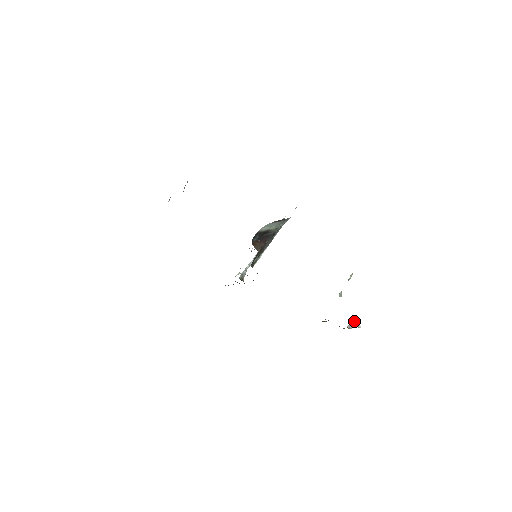
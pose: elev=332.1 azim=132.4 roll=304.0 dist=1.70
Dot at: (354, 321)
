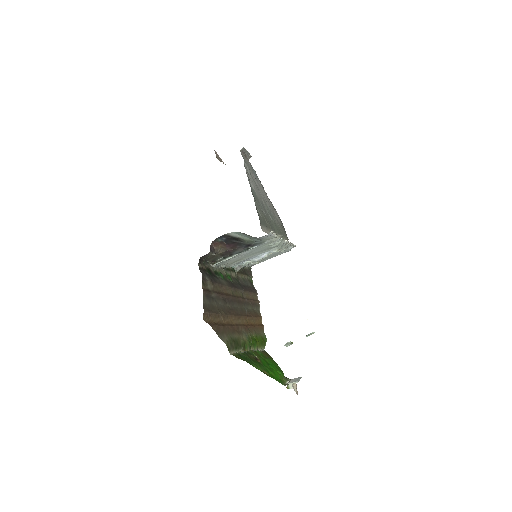
Dot at: (297, 378)
